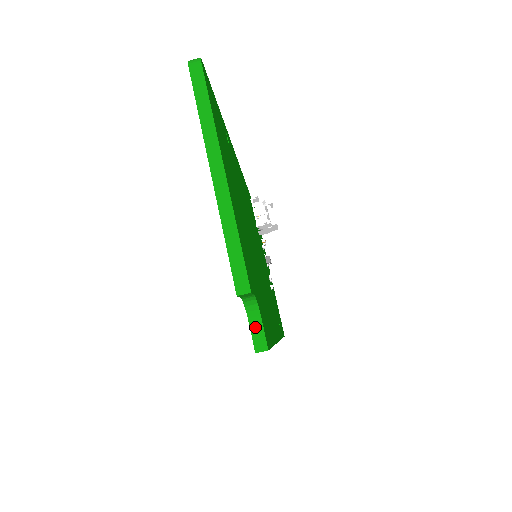
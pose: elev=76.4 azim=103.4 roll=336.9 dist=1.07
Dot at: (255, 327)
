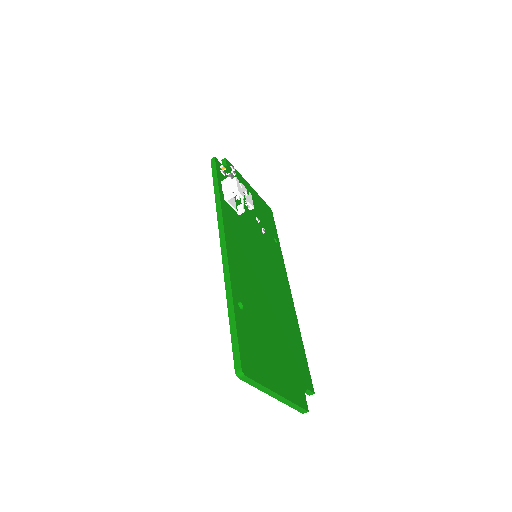
Dot at: (306, 392)
